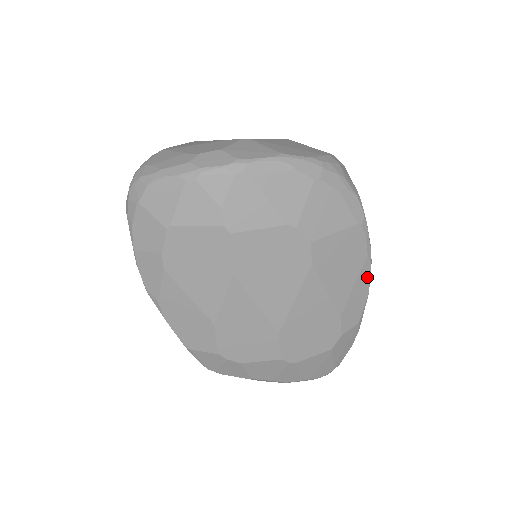
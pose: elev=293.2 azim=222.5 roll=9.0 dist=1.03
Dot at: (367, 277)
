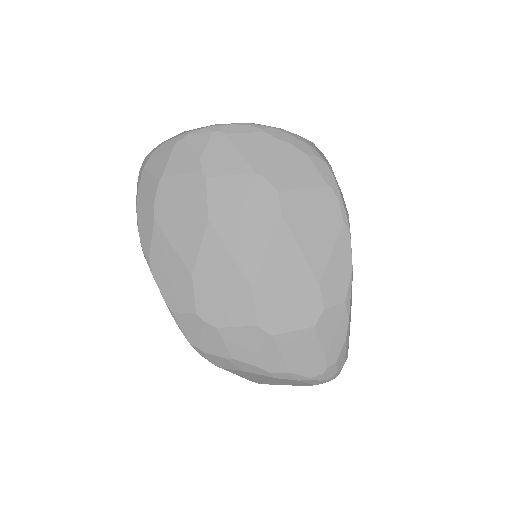
Dot at: (347, 247)
